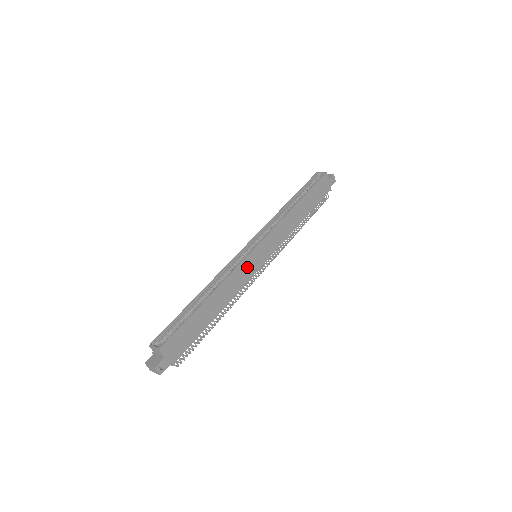
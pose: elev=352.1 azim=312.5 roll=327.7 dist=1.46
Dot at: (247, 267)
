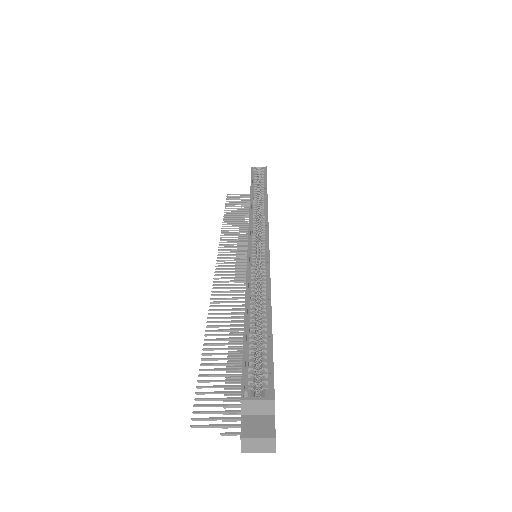
Dot at: occluded
